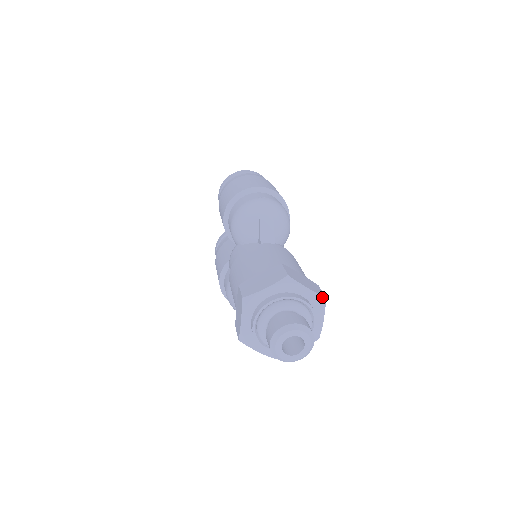
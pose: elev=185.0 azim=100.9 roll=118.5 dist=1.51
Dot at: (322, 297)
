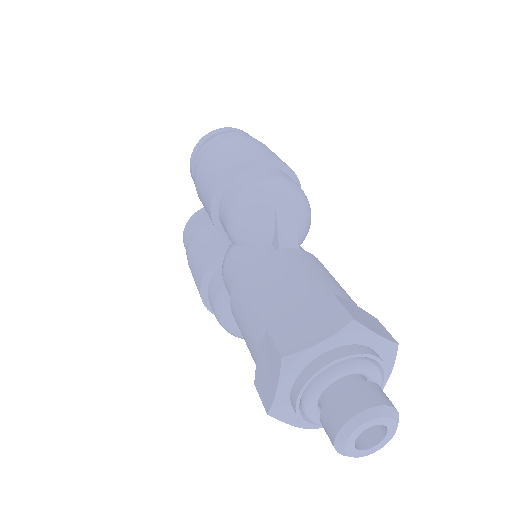
Dot at: (394, 344)
